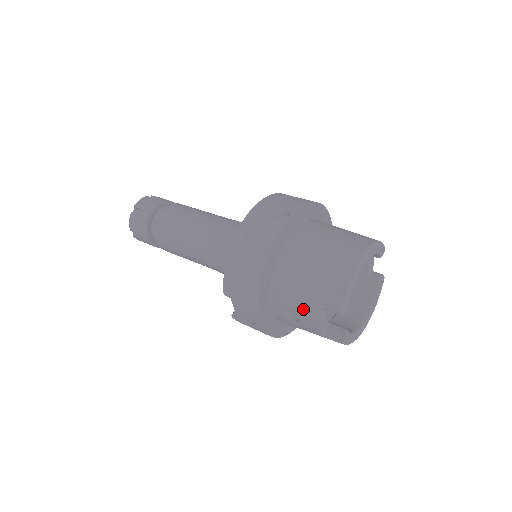
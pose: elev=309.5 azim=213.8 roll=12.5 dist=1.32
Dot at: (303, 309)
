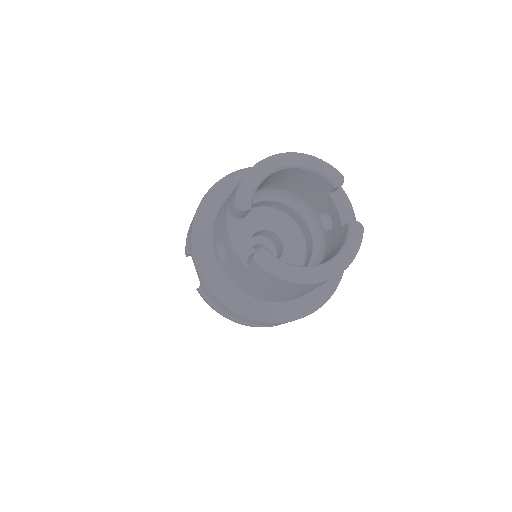
Dot at: (222, 229)
